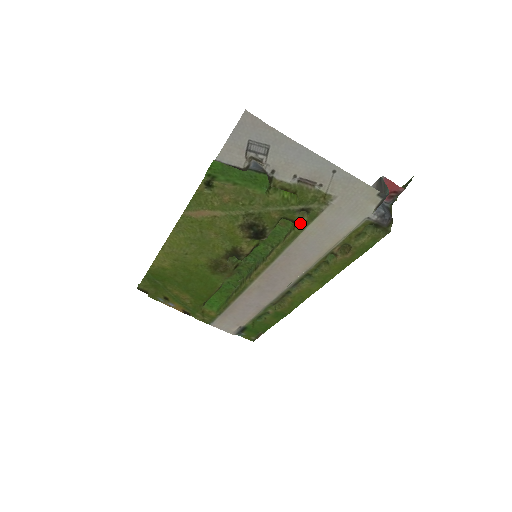
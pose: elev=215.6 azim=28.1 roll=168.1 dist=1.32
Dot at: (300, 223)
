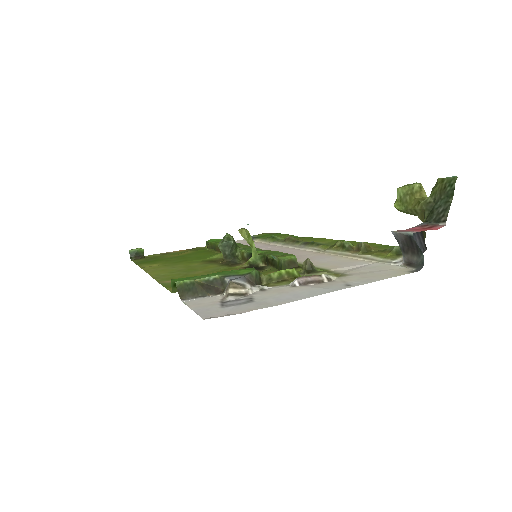
Dot at: occluded
